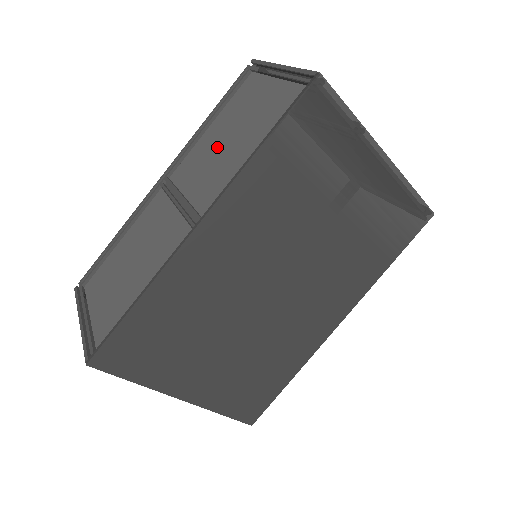
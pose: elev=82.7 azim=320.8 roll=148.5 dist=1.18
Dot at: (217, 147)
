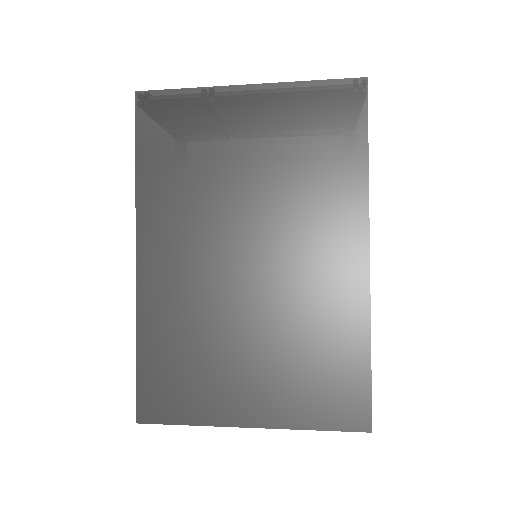
Dot at: occluded
